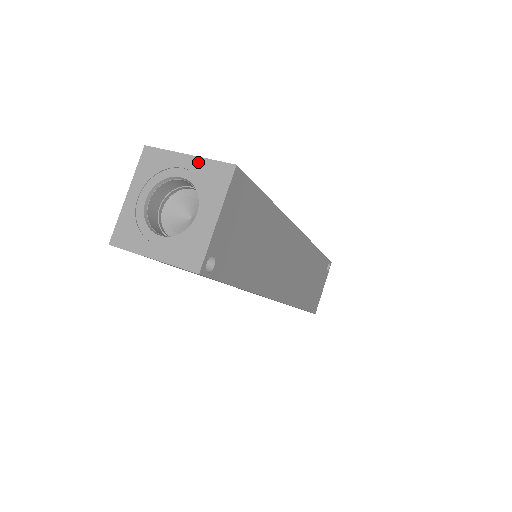
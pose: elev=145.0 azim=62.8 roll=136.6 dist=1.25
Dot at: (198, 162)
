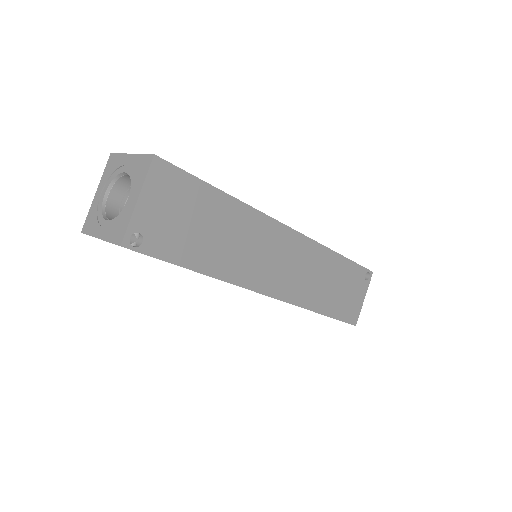
Dot at: (135, 158)
